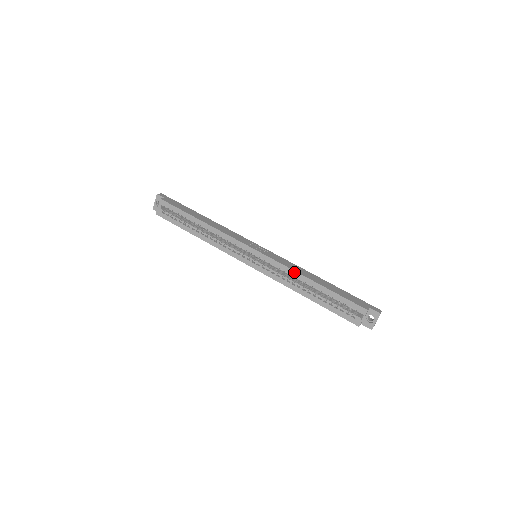
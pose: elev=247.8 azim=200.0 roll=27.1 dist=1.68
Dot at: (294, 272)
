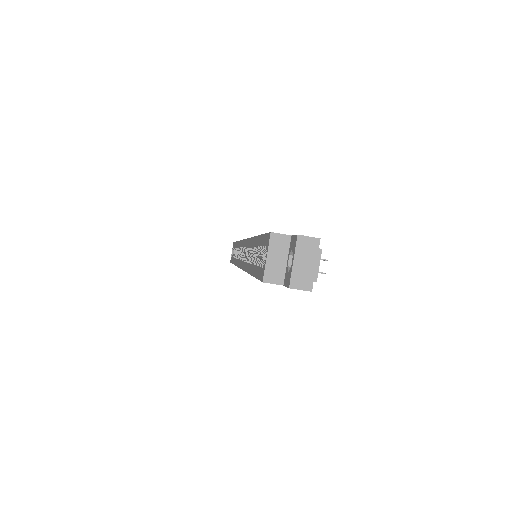
Dot at: (250, 240)
